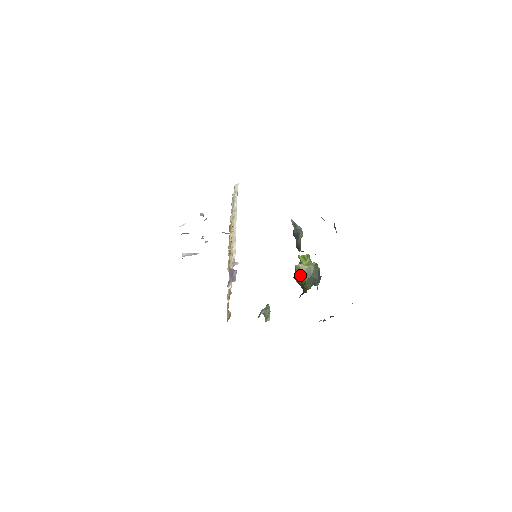
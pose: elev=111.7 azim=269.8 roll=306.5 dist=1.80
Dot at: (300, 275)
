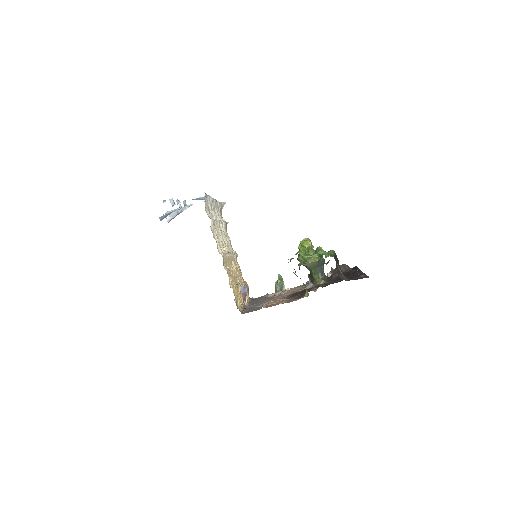
Dot at: (305, 266)
